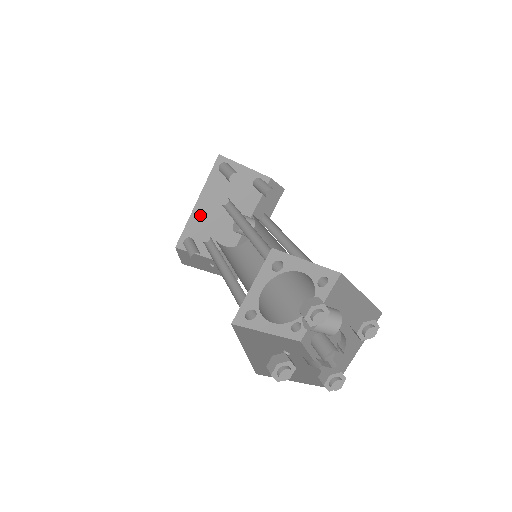
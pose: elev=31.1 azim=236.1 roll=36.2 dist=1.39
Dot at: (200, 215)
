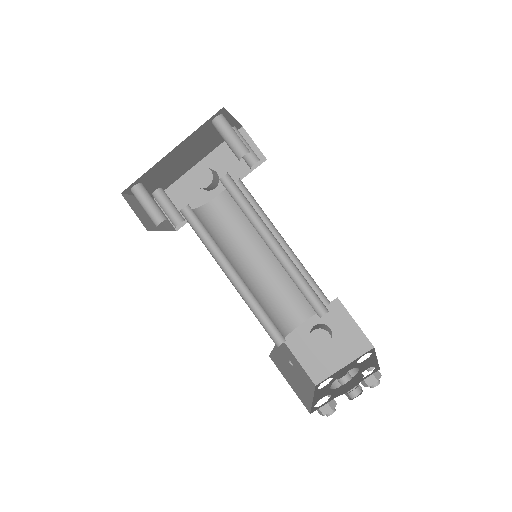
Dot at: (165, 162)
